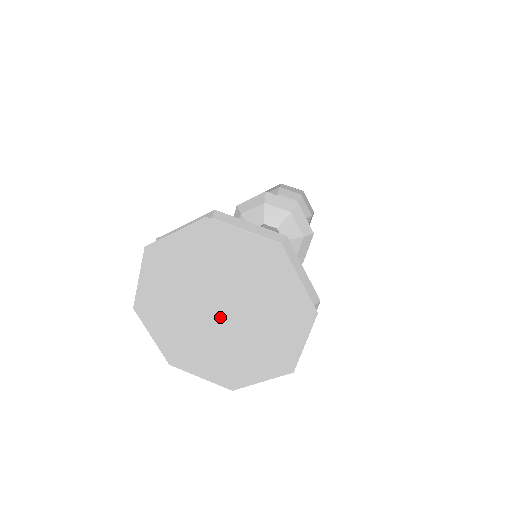
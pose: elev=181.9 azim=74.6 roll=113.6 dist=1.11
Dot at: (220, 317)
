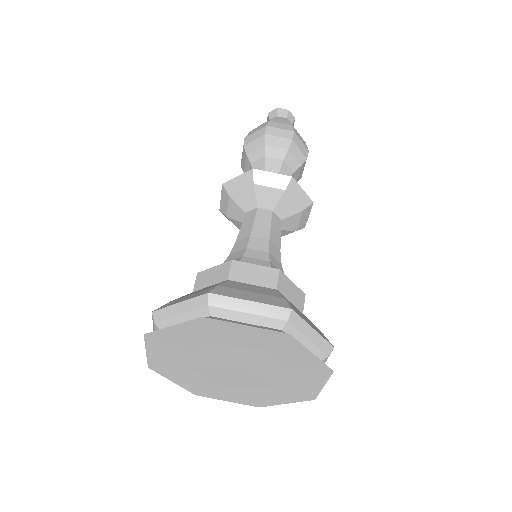
Dot at: (236, 372)
